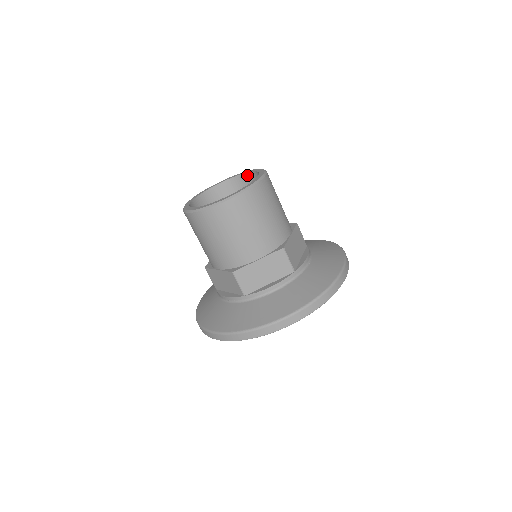
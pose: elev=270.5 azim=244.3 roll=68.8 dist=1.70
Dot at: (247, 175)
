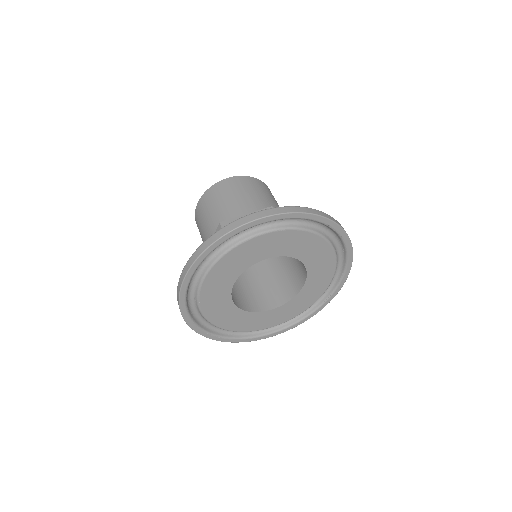
Dot at: occluded
